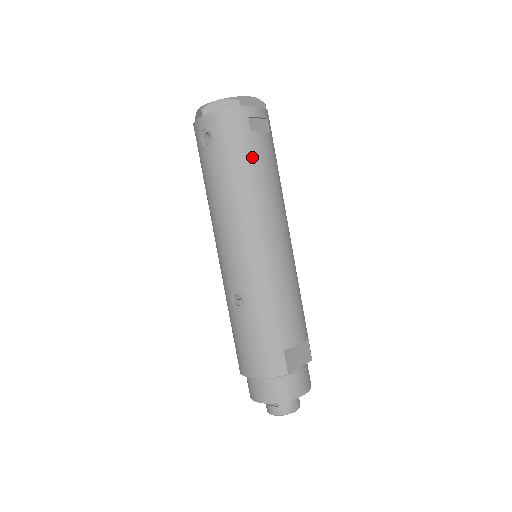
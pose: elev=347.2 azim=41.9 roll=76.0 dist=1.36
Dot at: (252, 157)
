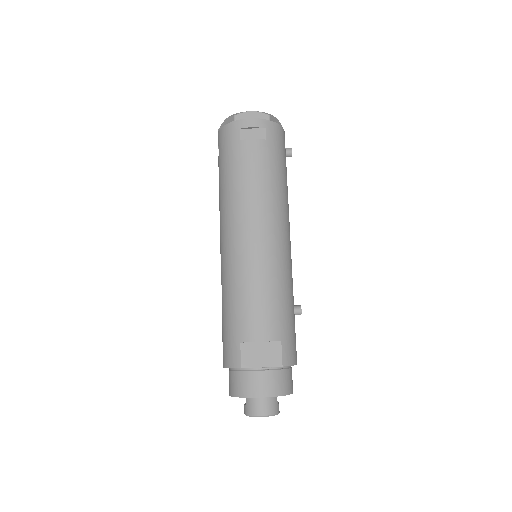
Dot at: (238, 162)
